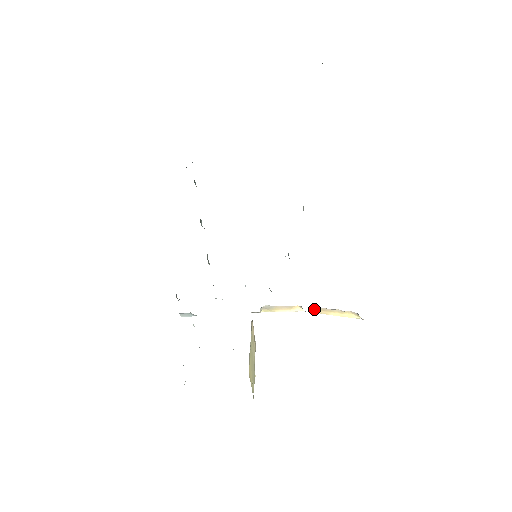
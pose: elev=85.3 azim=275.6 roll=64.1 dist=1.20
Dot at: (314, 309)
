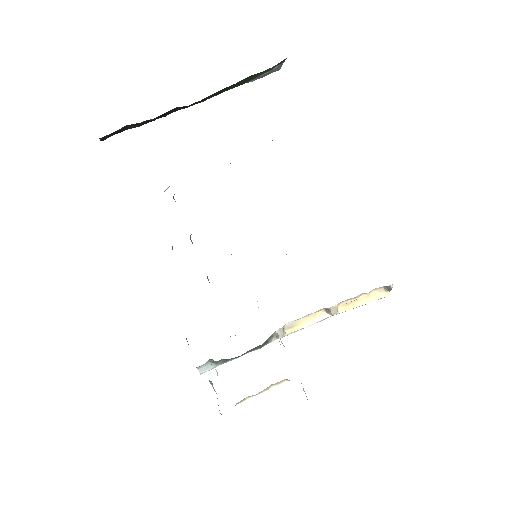
Dot at: (339, 308)
